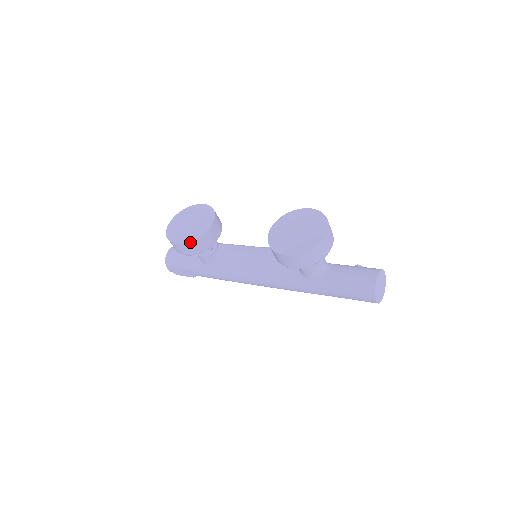
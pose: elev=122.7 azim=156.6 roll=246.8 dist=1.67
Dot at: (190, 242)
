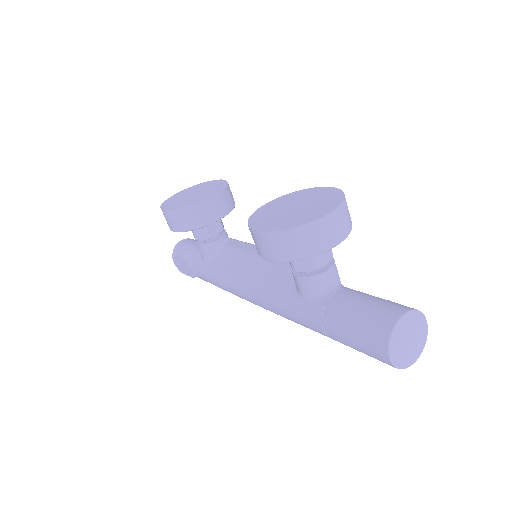
Dot at: (177, 210)
